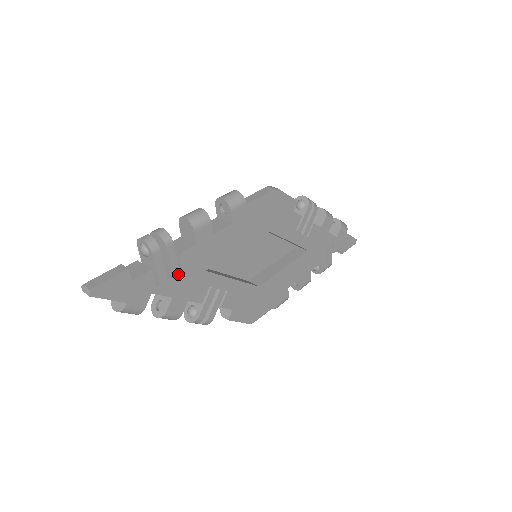
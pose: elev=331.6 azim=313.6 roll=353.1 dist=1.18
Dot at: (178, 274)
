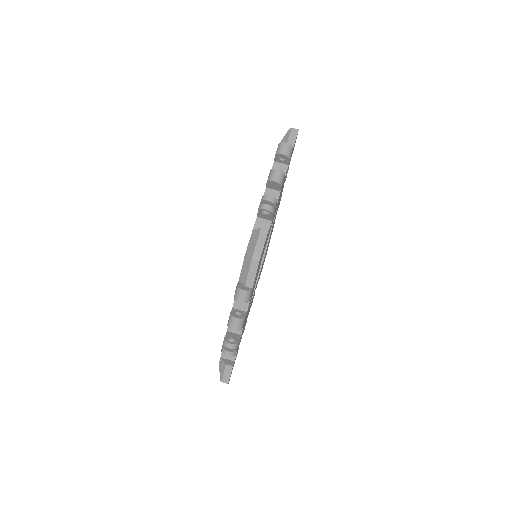
Dot at: occluded
